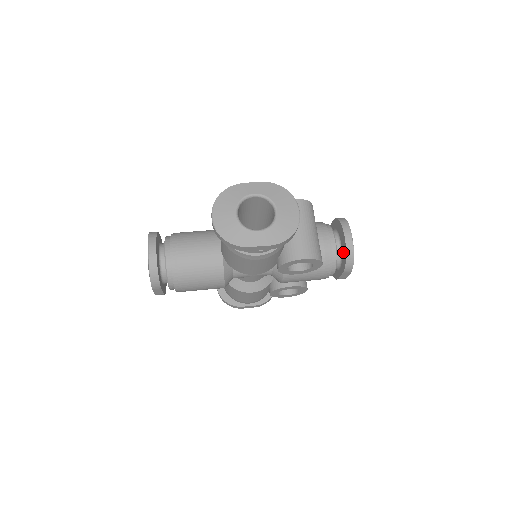
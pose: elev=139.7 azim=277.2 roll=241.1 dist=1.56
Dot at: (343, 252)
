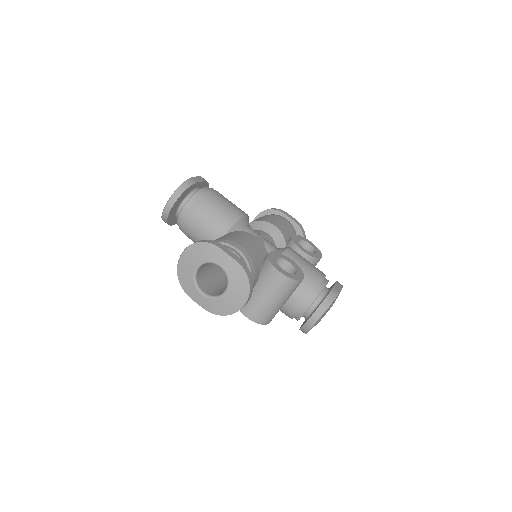
Dot at: occluded
